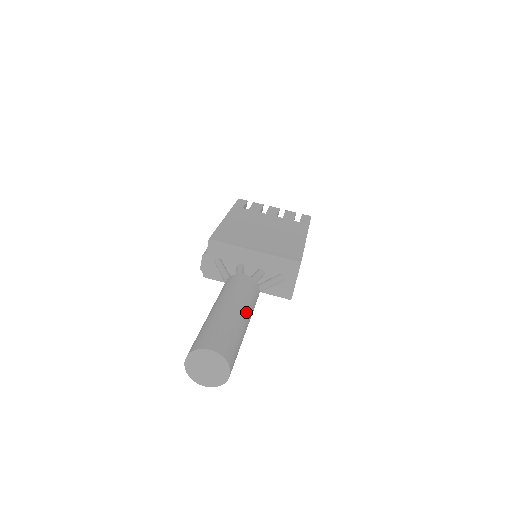
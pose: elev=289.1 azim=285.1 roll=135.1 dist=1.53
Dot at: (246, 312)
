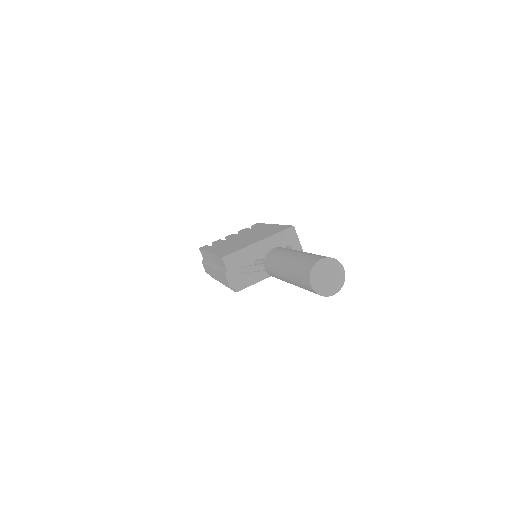
Dot at: occluded
